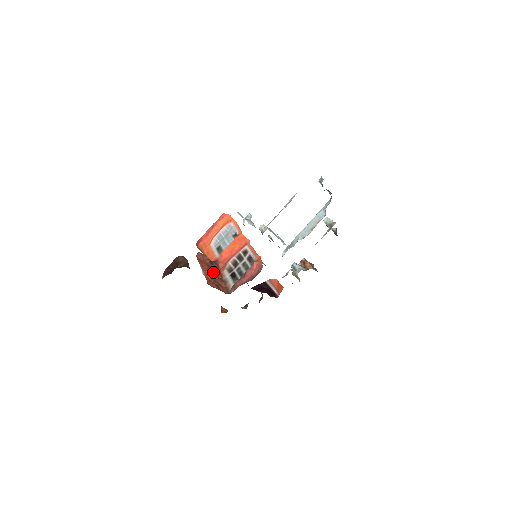
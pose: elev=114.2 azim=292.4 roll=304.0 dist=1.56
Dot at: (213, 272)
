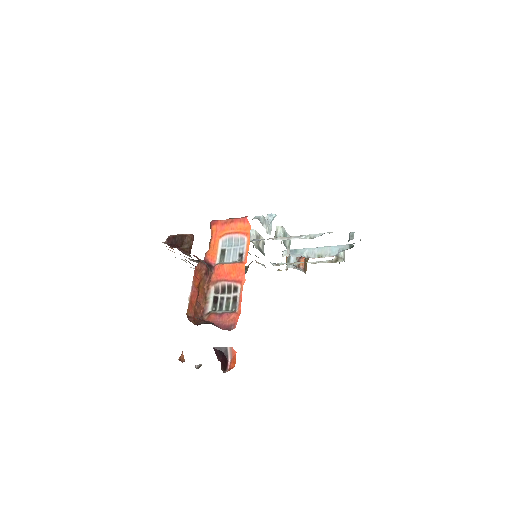
Dot at: (202, 285)
